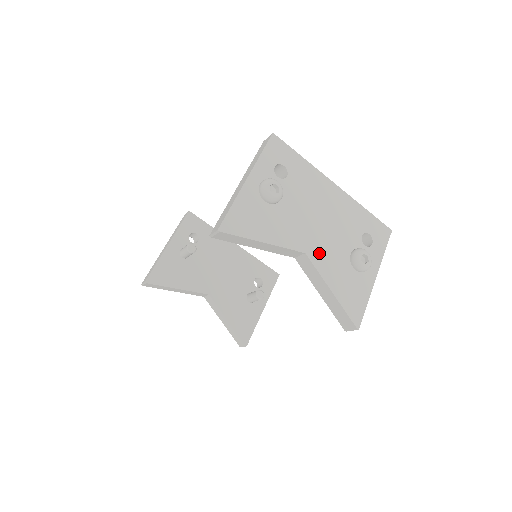
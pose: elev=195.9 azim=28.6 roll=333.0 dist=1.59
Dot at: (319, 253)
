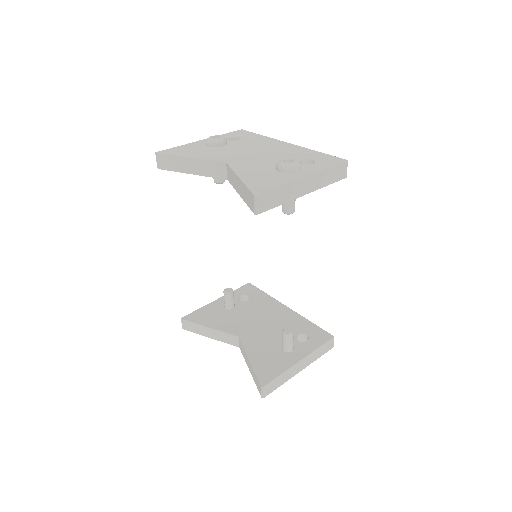
Dot at: (242, 164)
